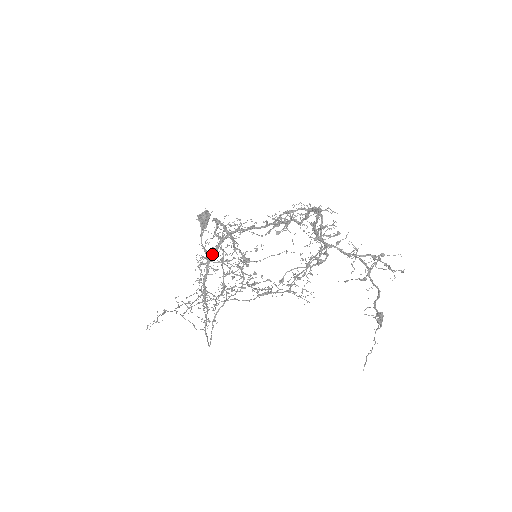
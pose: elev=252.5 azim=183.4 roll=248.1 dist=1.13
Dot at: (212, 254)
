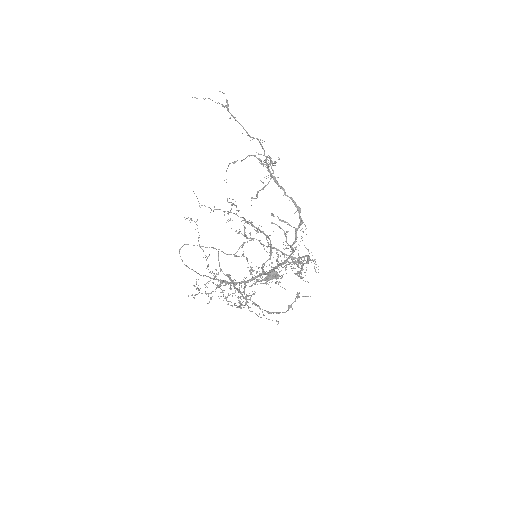
Dot at: (249, 279)
